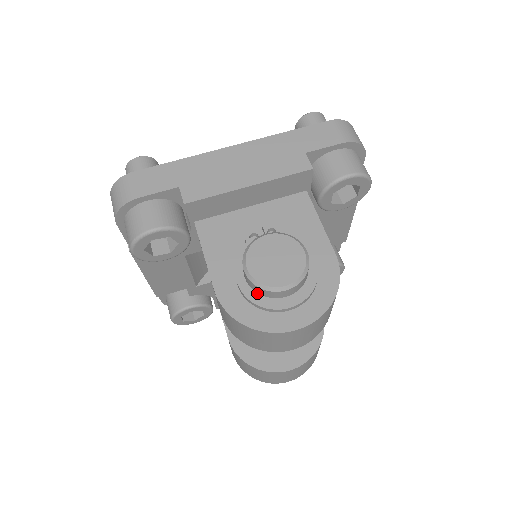
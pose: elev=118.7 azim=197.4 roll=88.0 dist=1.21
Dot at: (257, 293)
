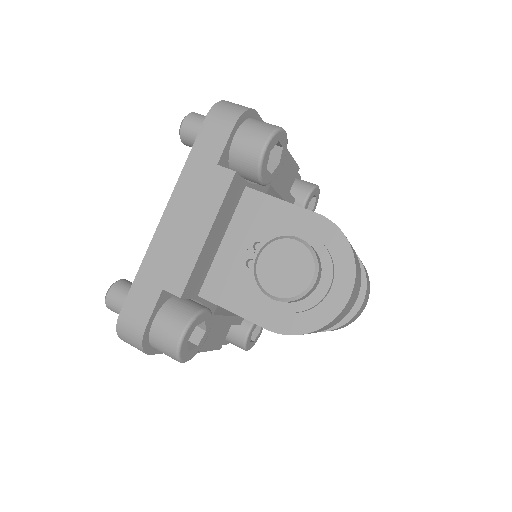
Dot at: (297, 302)
